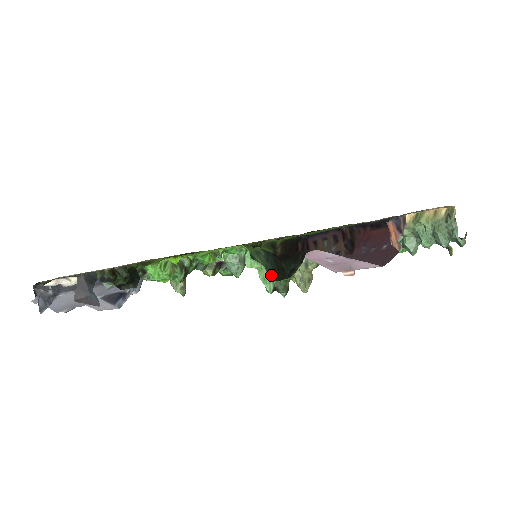
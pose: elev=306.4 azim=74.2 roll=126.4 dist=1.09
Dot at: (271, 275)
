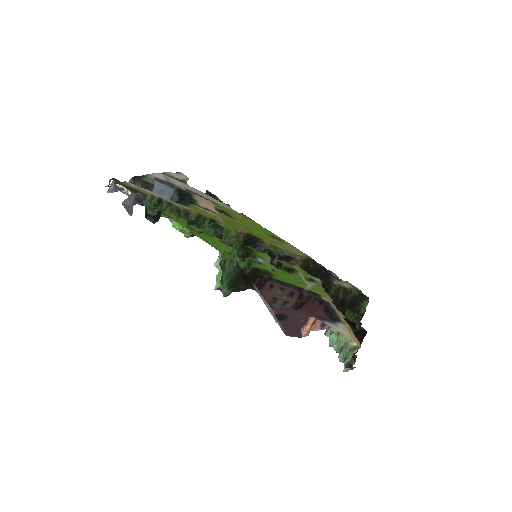
Dot at: (230, 279)
